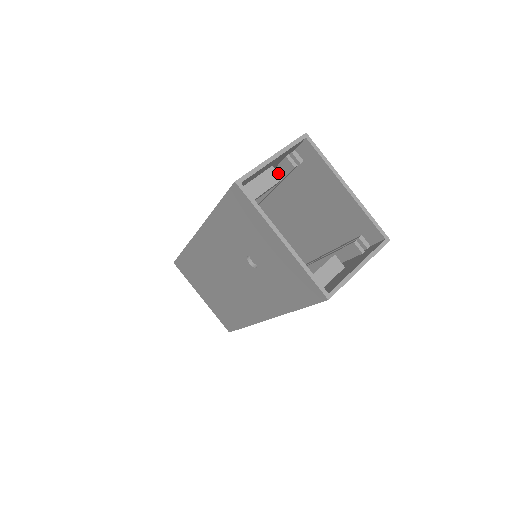
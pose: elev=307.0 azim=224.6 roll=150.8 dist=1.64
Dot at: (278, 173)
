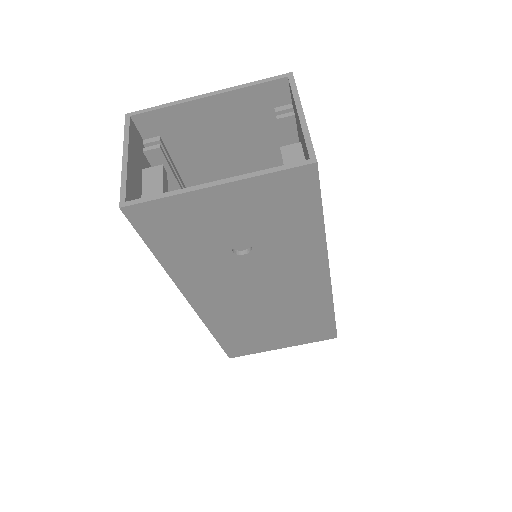
Dot at: (153, 167)
